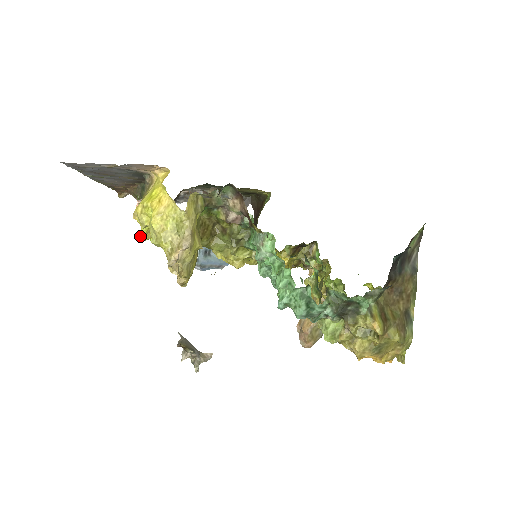
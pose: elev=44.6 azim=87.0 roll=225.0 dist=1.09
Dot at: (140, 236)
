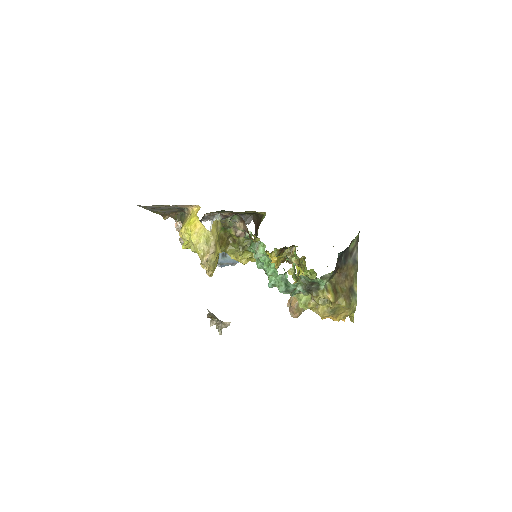
Dot at: (183, 246)
